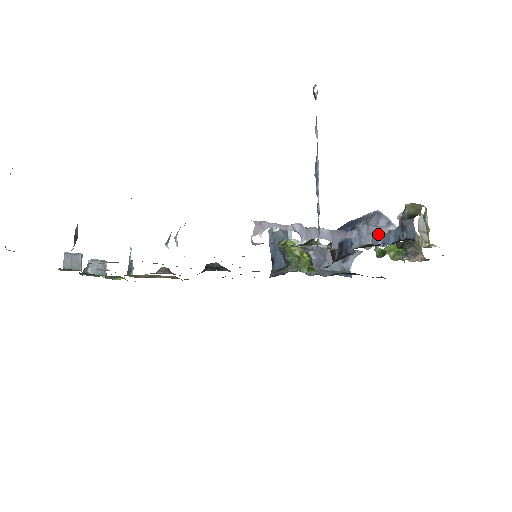
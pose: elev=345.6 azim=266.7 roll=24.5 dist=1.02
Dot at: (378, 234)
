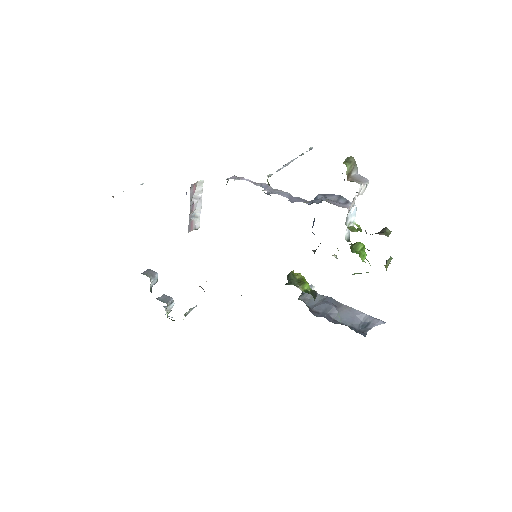
Dot at: (333, 204)
